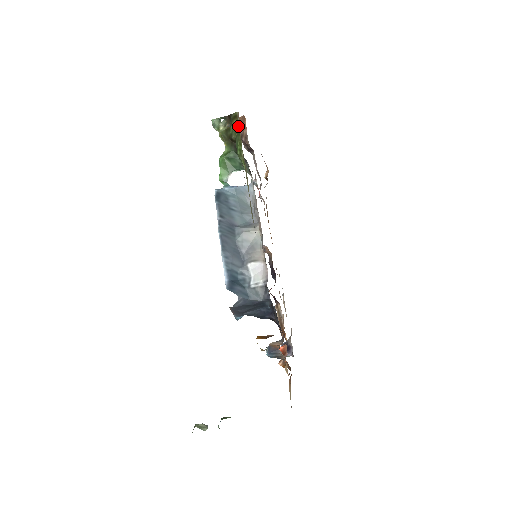
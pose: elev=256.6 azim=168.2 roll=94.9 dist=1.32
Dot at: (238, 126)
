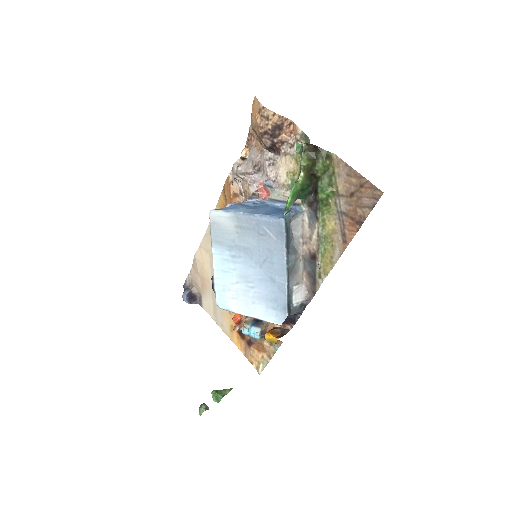
Dot at: (331, 169)
